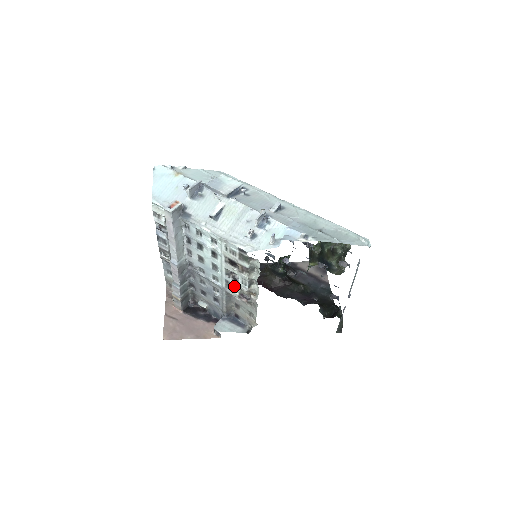
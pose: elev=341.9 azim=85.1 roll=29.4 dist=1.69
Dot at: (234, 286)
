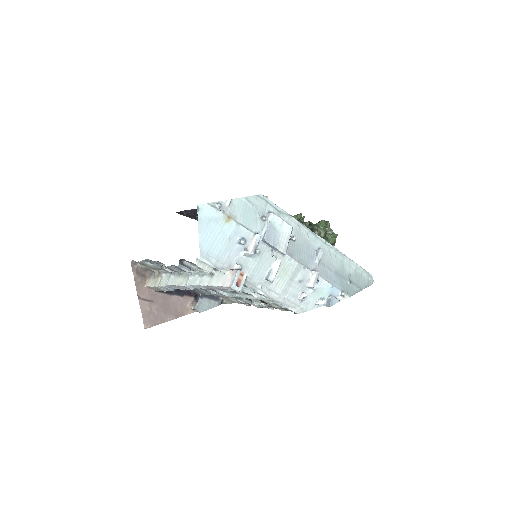
Dot at: (245, 301)
